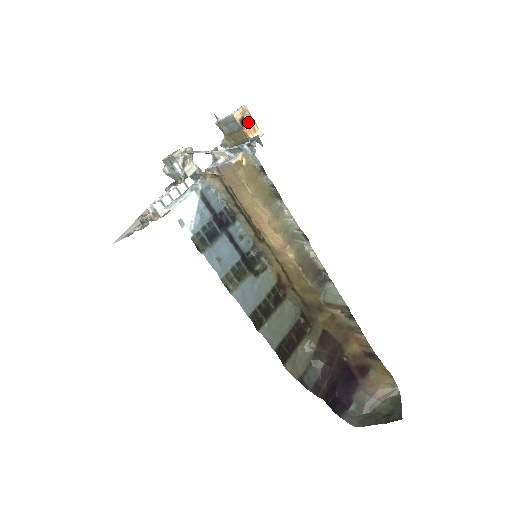
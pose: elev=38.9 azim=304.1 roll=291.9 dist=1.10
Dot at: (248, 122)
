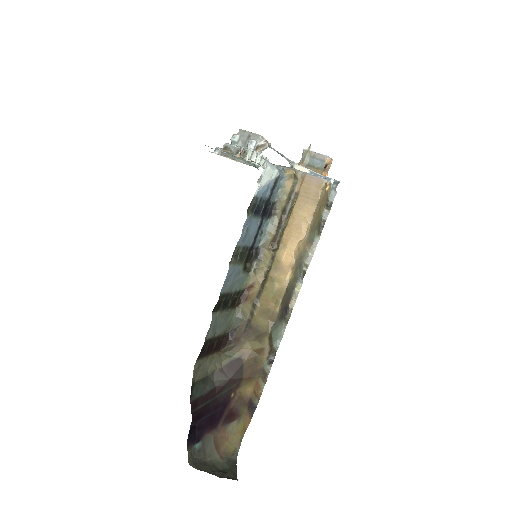
Dot at: (326, 171)
